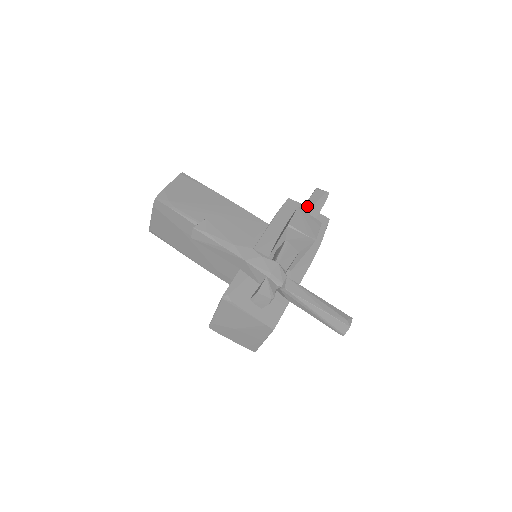
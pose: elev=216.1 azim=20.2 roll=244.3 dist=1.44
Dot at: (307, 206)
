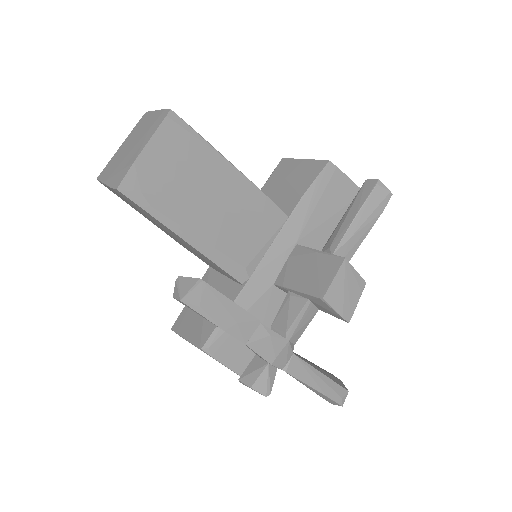
Dot at: (355, 224)
